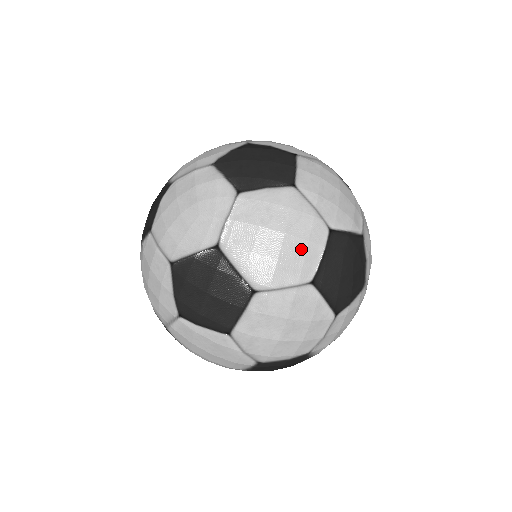
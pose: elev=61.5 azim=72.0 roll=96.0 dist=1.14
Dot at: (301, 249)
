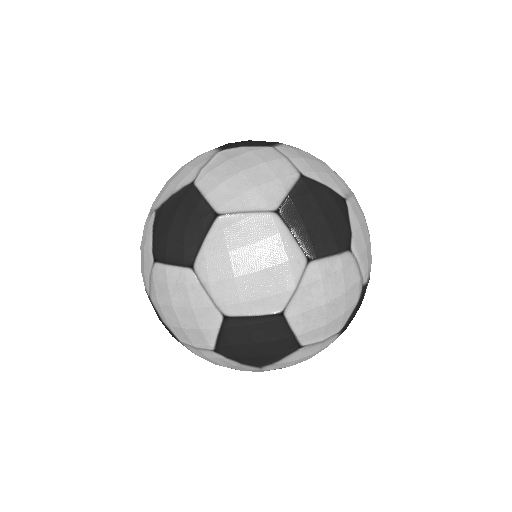
Dot at: (370, 259)
